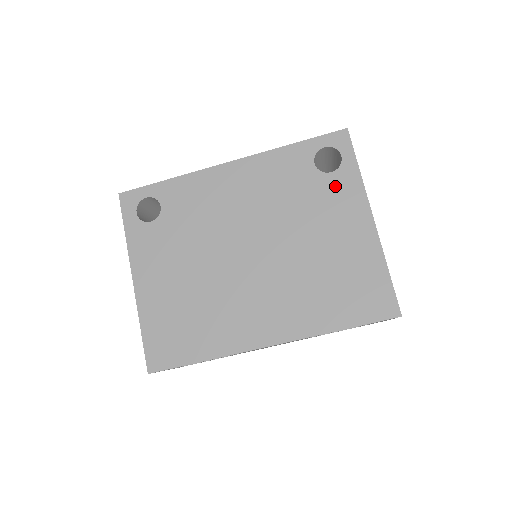
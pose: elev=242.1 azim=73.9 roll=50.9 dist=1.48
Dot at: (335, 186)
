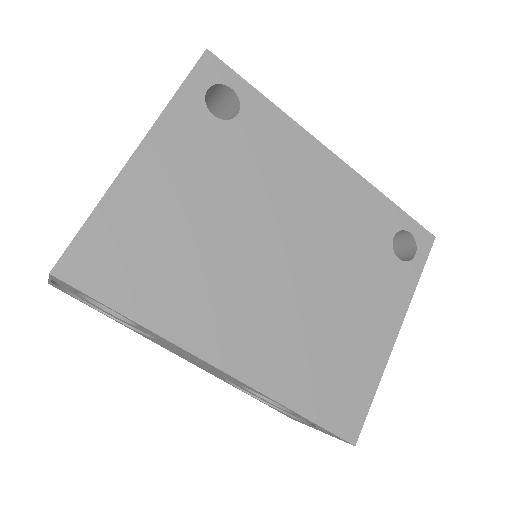
Dot at: (393, 274)
